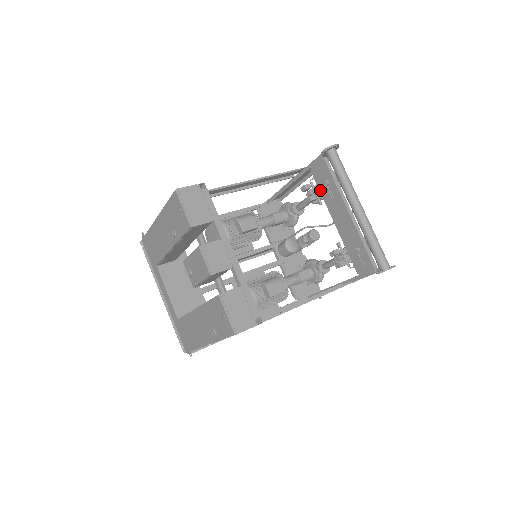
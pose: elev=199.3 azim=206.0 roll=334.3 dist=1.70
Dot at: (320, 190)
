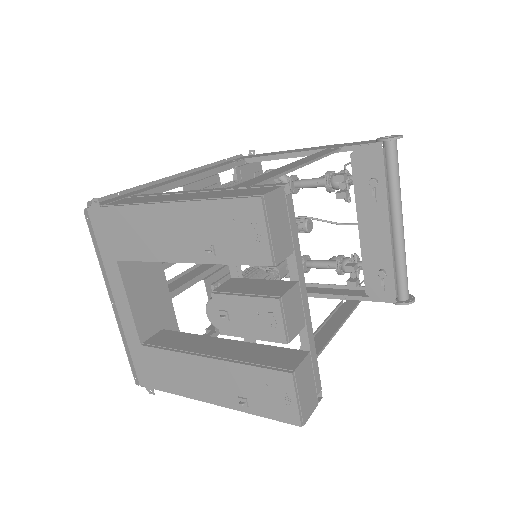
Dot at: (355, 184)
